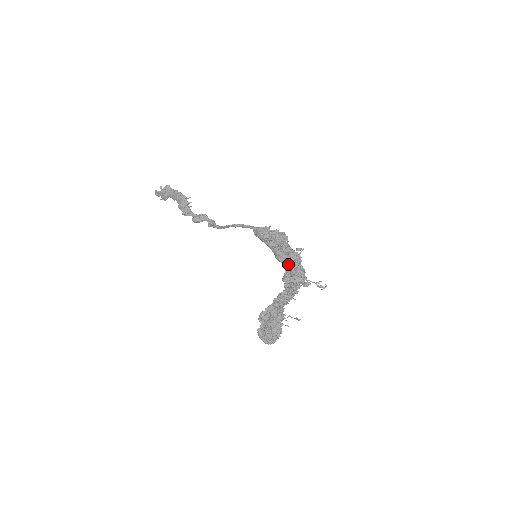
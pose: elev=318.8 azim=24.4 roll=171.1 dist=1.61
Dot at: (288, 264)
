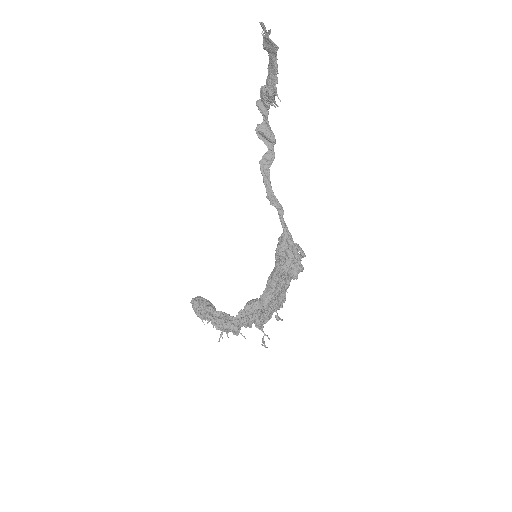
Dot at: (270, 294)
